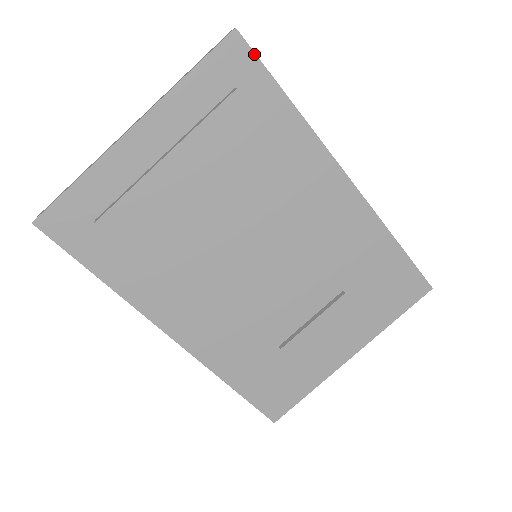
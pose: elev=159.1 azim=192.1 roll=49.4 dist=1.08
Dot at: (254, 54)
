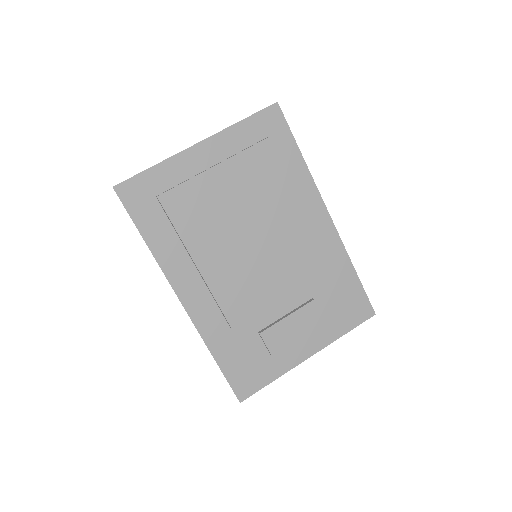
Dot at: (285, 120)
